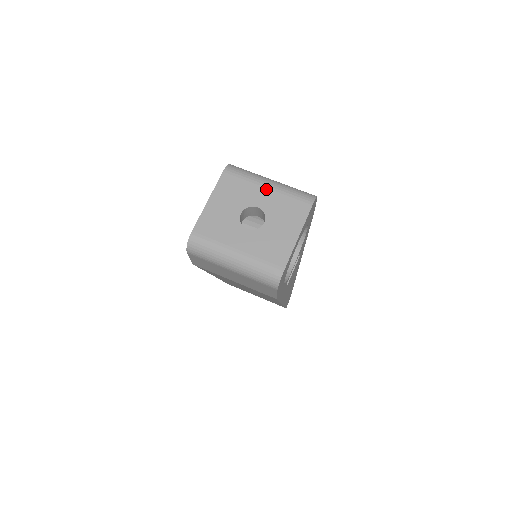
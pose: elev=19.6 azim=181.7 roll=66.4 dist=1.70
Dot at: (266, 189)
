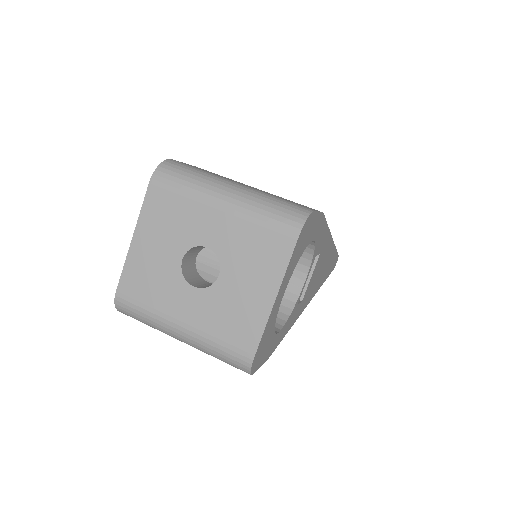
Dot at: (218, 212)
